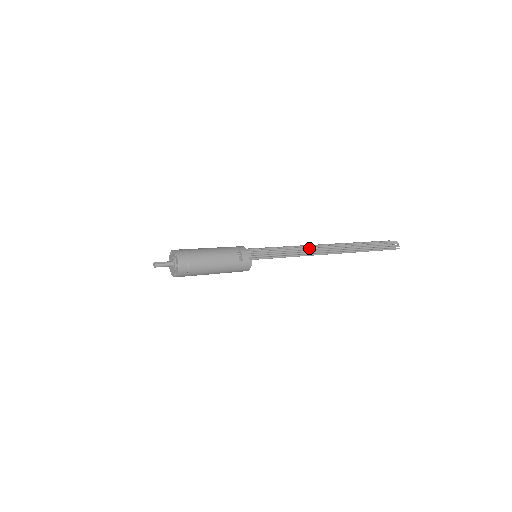
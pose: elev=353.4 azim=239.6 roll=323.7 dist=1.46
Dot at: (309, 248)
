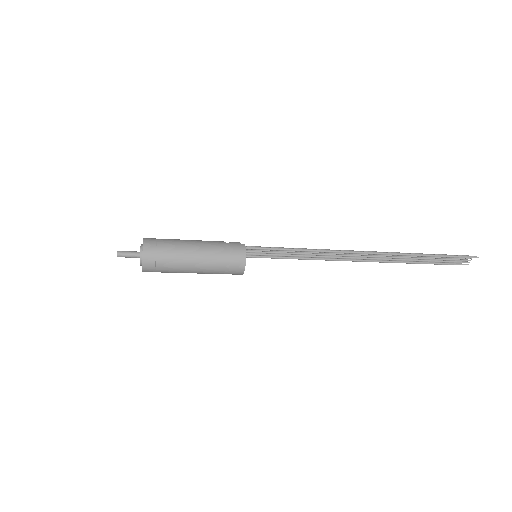
Dot at: occluded
